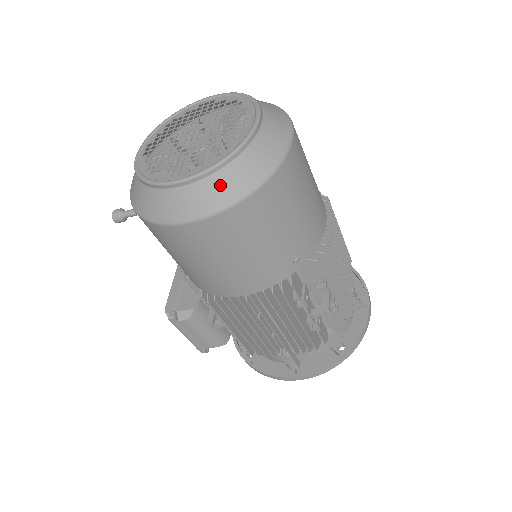
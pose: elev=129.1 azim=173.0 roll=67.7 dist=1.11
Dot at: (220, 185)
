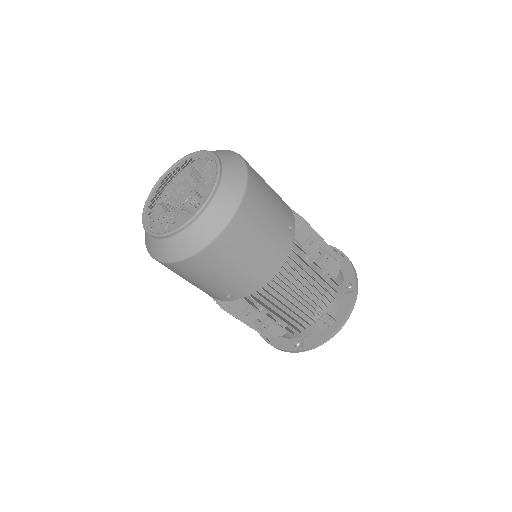
Dot at: (160, 247)
